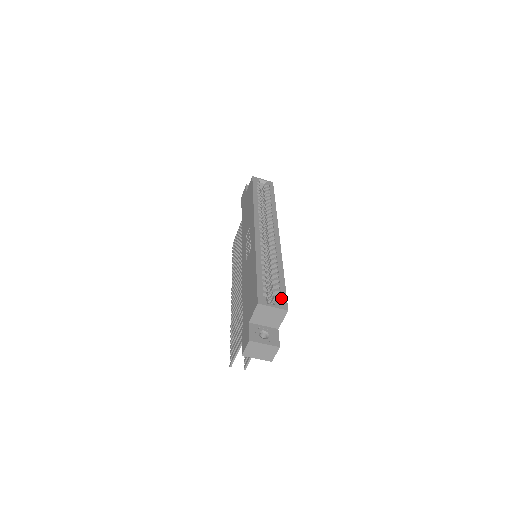
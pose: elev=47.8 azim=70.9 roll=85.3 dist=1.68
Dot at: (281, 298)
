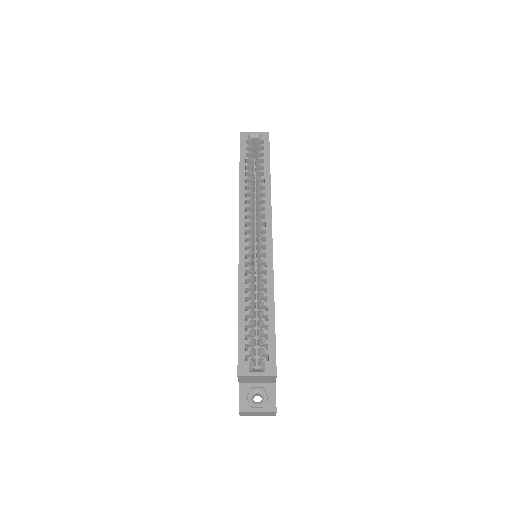
Dot at: (268, 357)
